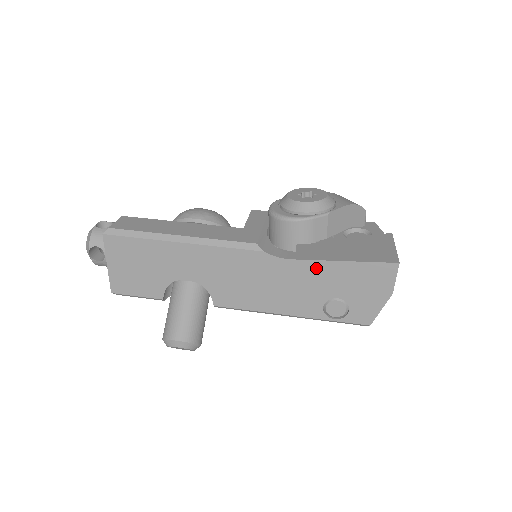
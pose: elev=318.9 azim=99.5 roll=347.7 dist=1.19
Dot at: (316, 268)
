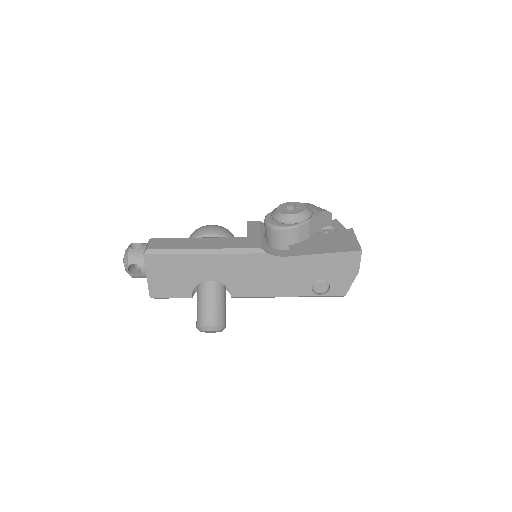
Dot at: (305, 261)
